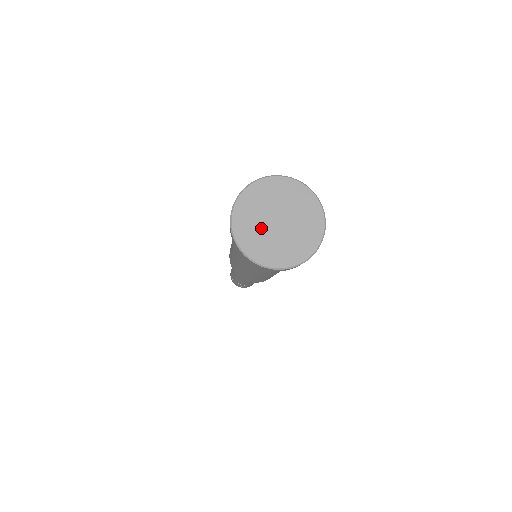
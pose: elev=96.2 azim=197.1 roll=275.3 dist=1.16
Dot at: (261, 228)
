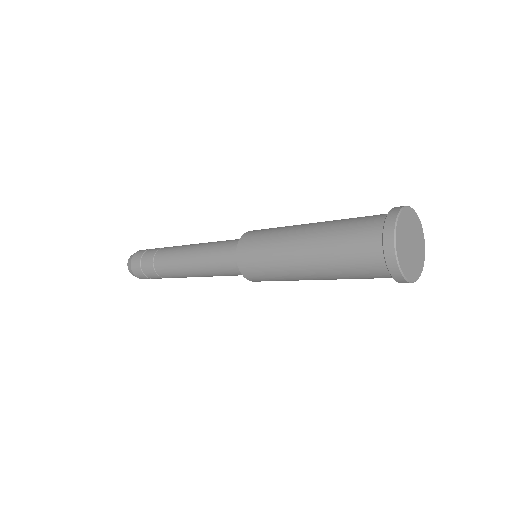
Dot at: (406, 235)
